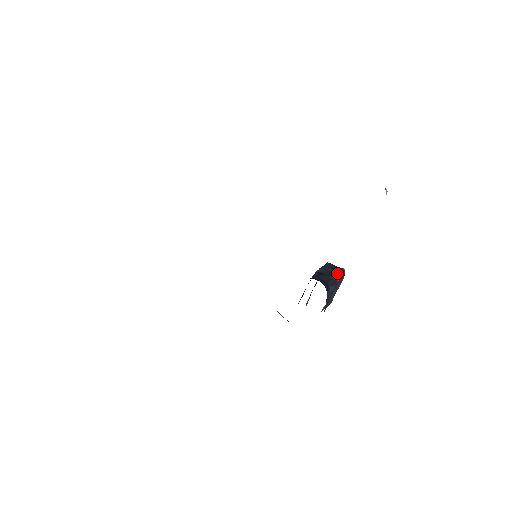
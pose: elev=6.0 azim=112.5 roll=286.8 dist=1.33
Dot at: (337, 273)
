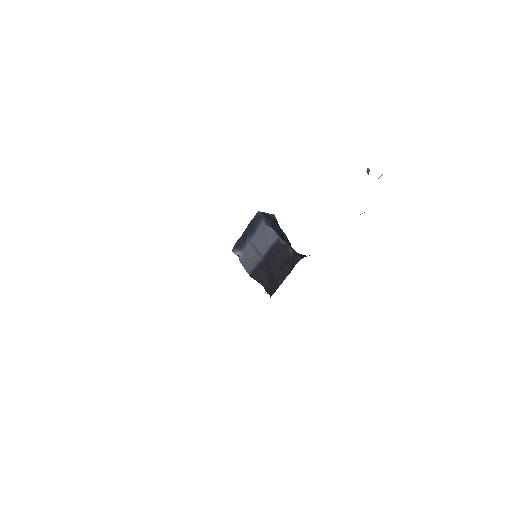
Dot at: (278, 225)
